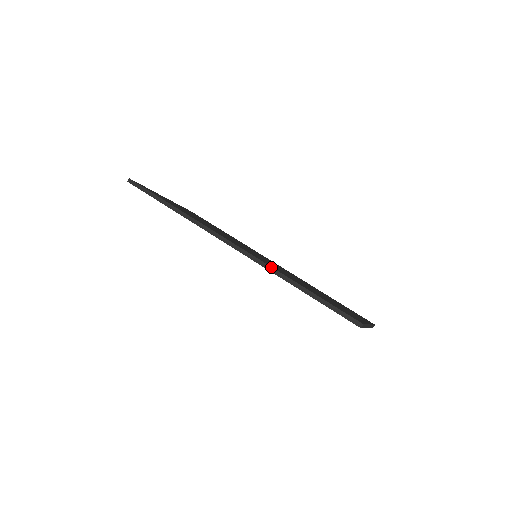
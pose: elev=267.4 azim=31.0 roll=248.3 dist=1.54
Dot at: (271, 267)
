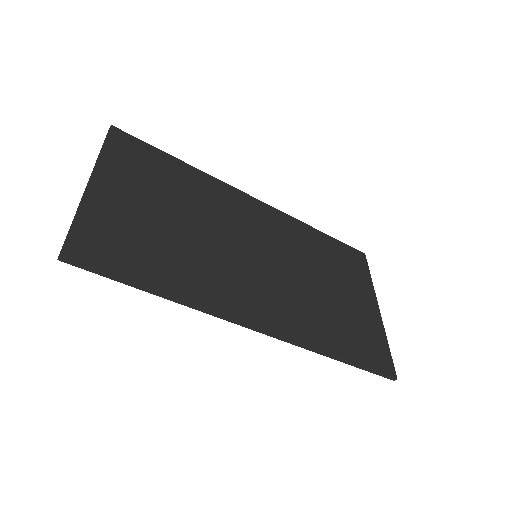
Dot at: (309, 347)
